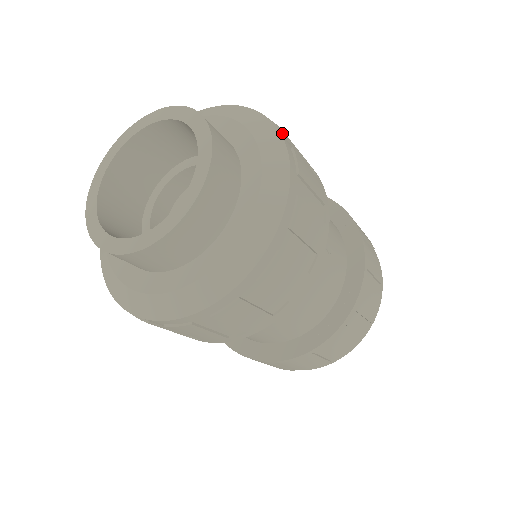
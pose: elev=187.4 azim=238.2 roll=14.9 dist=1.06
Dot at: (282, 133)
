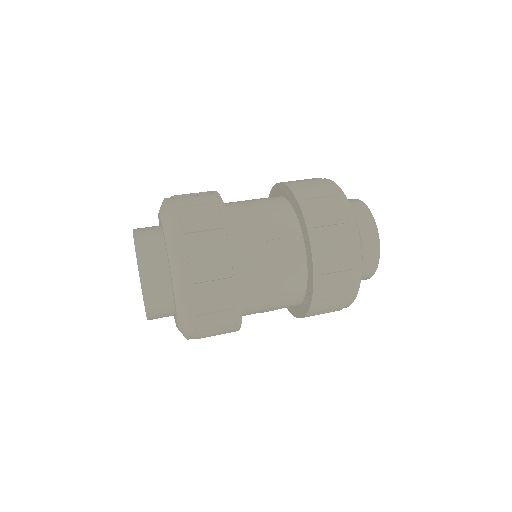
Dot at: (177, 207)
